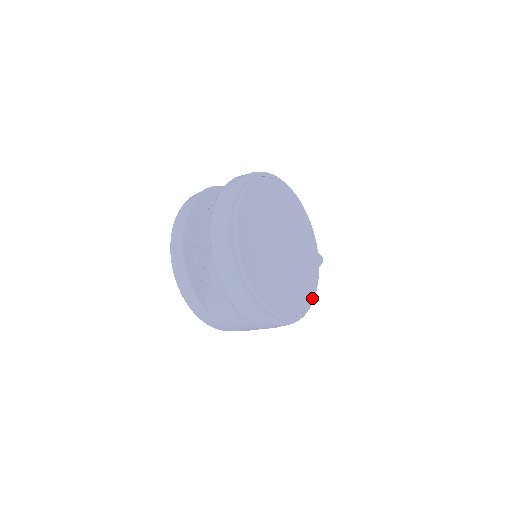
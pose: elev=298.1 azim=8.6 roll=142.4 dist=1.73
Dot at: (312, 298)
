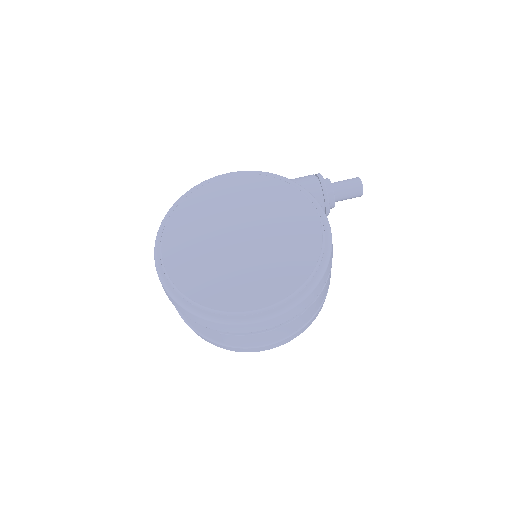
Dot at: (325, 249)
